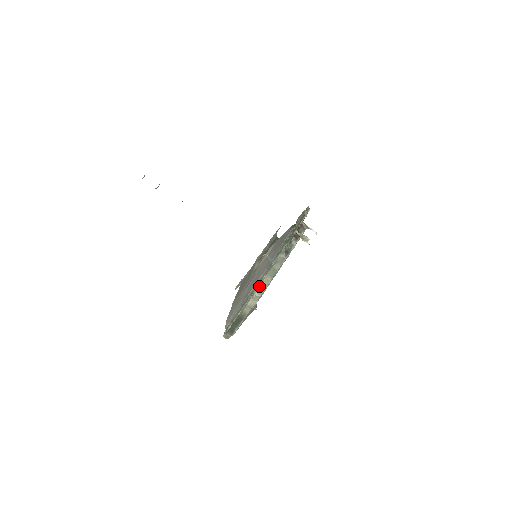
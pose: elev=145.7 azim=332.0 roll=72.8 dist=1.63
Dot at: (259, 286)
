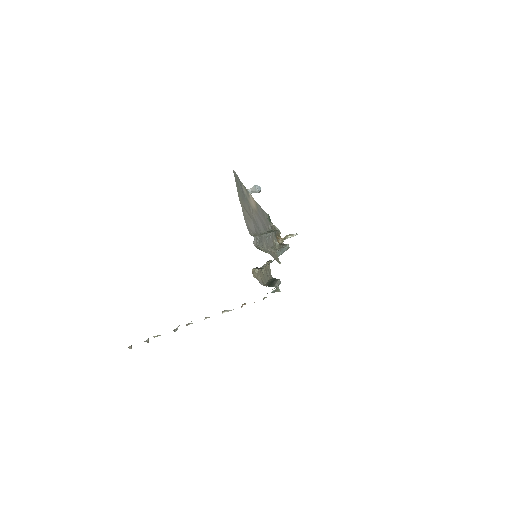
Dot at: (270, 250)
